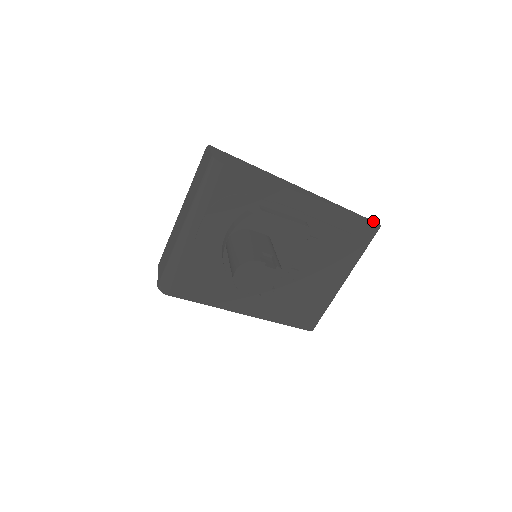
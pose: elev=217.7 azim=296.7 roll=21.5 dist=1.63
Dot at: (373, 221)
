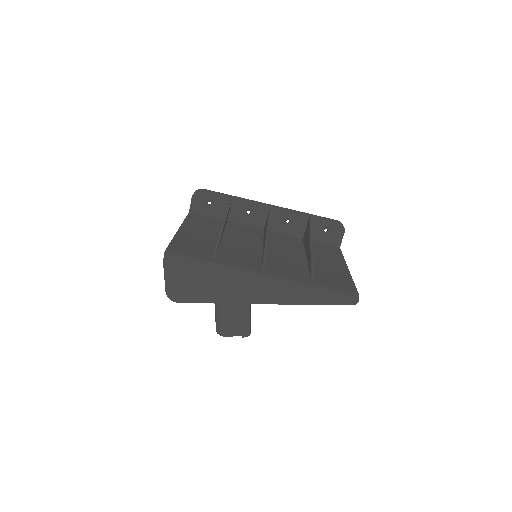
Dot at: occluded
